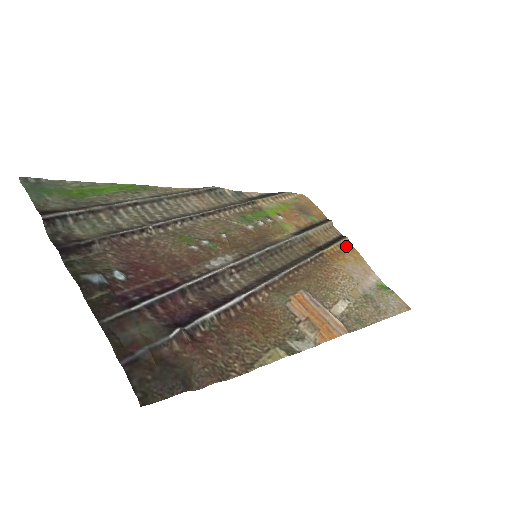
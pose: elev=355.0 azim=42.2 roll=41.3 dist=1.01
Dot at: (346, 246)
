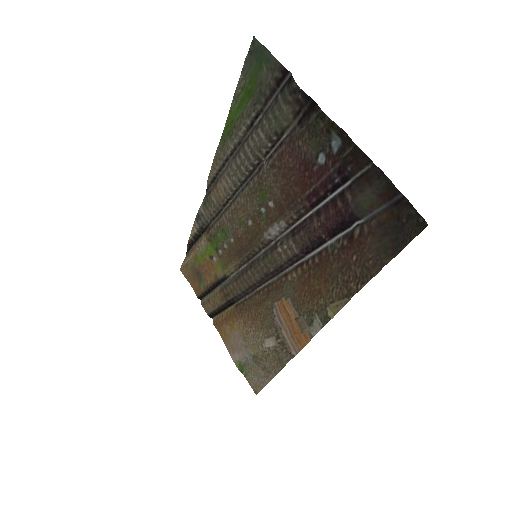
Dot at: (218, 322)
